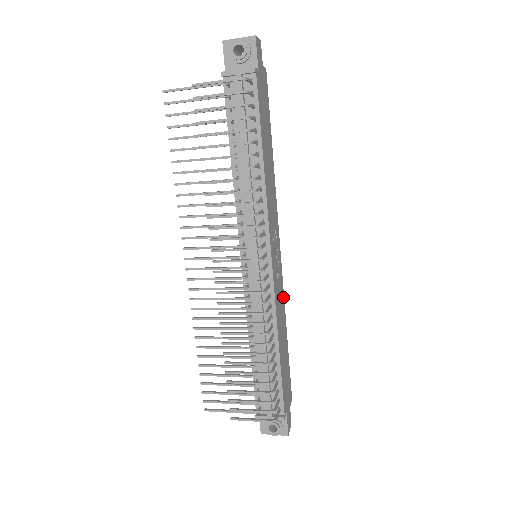
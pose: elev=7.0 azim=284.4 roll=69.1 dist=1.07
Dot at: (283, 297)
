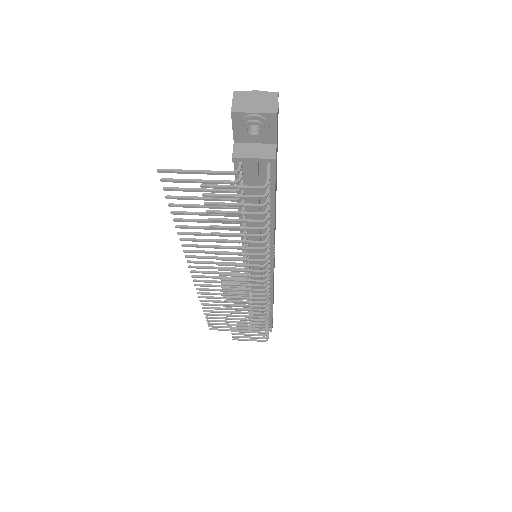
Dot at: occluded
